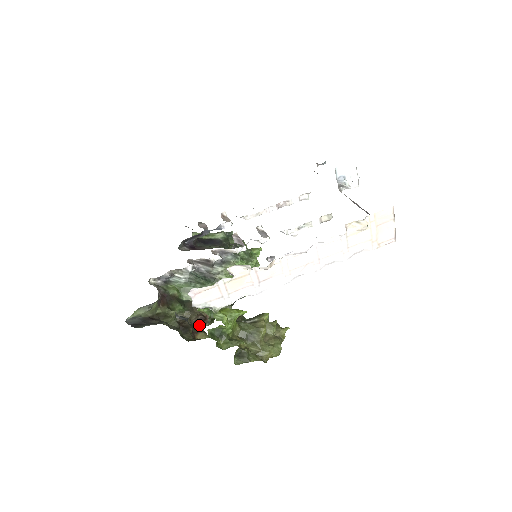
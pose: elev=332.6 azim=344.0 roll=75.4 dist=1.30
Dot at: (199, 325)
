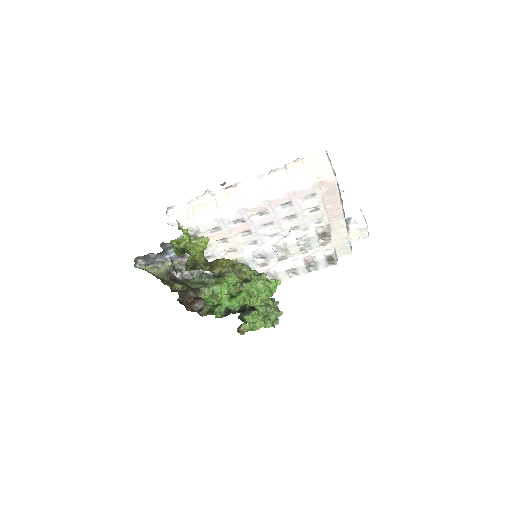
Dot at: (196, 305)
